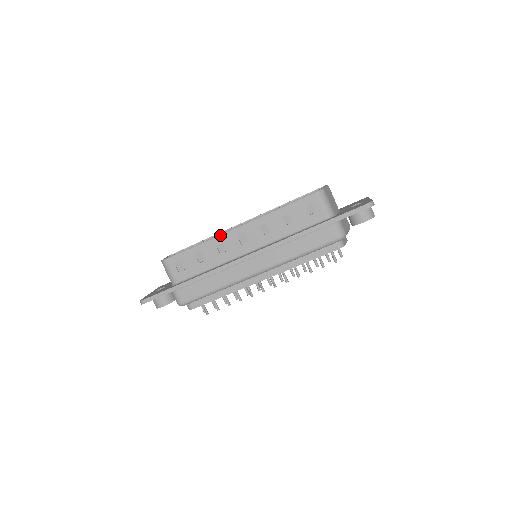
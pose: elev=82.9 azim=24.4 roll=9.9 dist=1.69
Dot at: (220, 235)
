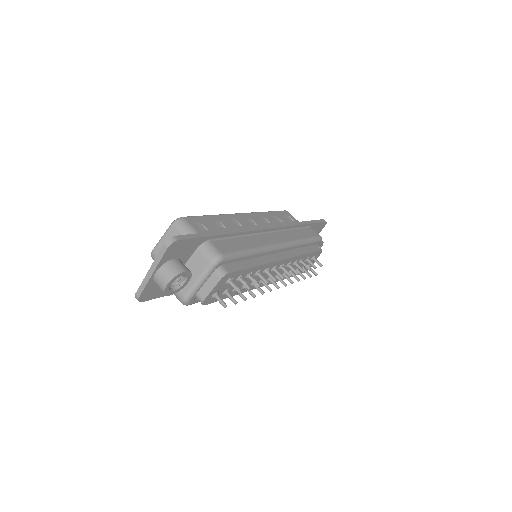
Dot at: (231, 214)
